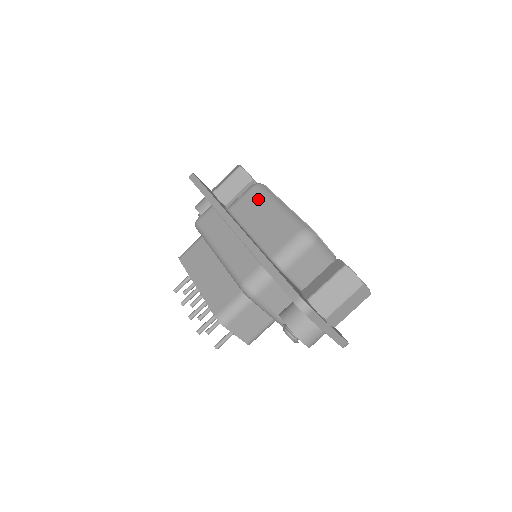
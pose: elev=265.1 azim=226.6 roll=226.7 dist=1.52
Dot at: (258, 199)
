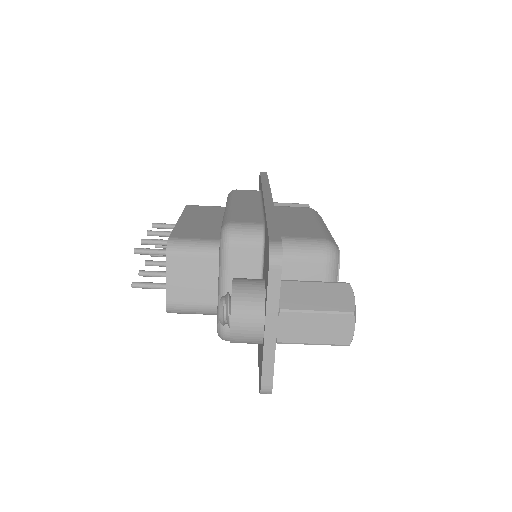
Dot at: (306, 212)
